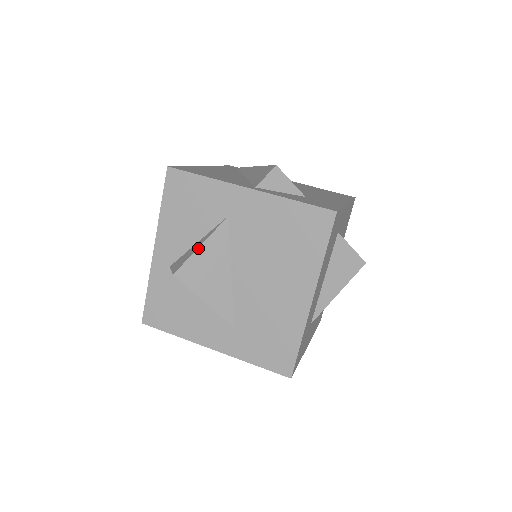
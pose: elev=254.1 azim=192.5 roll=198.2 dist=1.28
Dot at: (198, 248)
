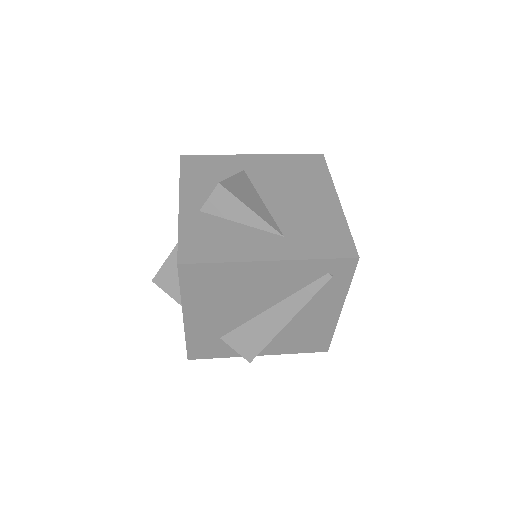
Dot at: (231, 177)
